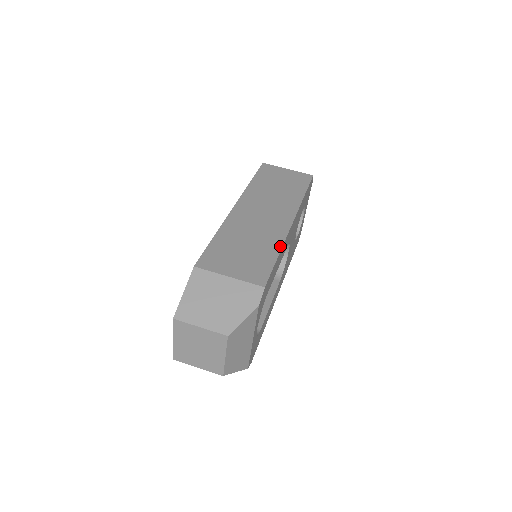
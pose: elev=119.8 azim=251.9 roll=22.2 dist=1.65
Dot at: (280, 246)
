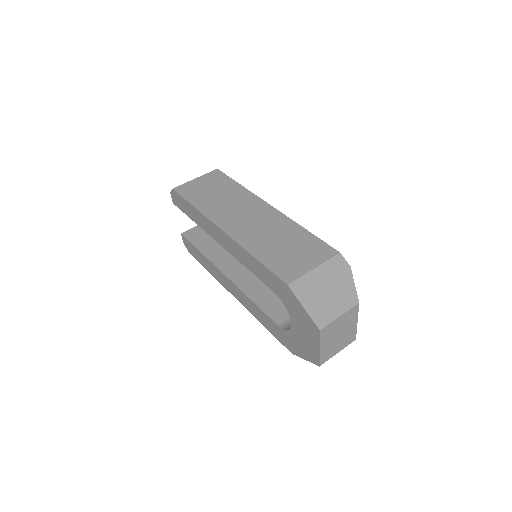
Dot at: (296, 225)
